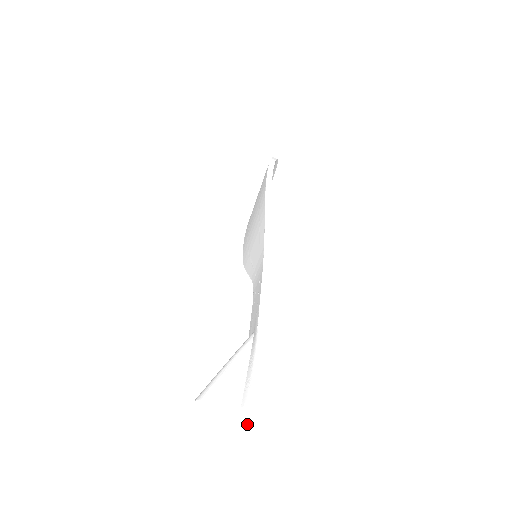
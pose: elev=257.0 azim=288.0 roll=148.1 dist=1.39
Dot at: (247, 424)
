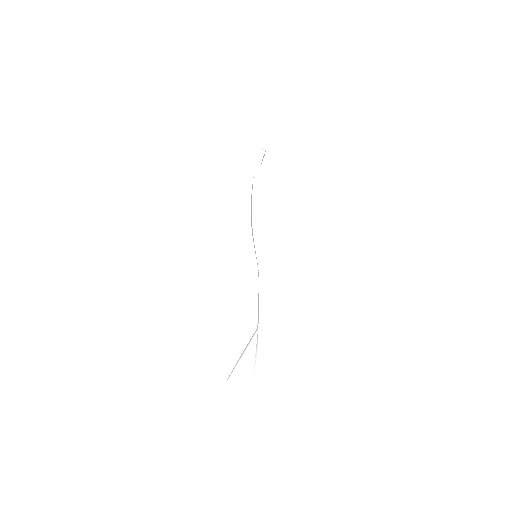
Dot at: occluded
